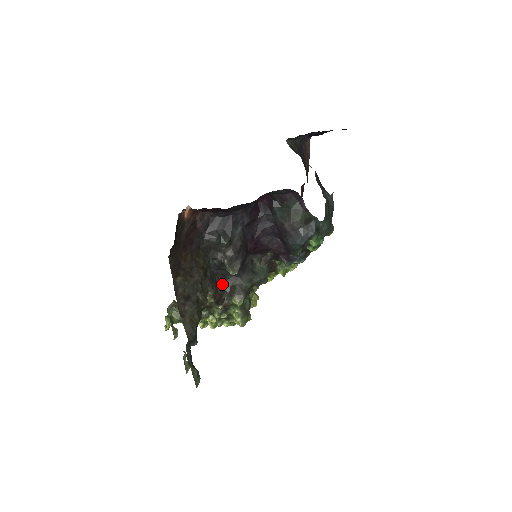
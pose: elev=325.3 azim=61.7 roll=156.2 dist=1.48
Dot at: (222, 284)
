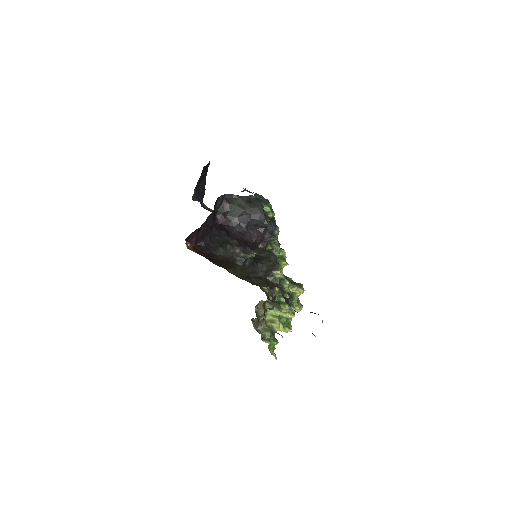
Dot at: occluded
